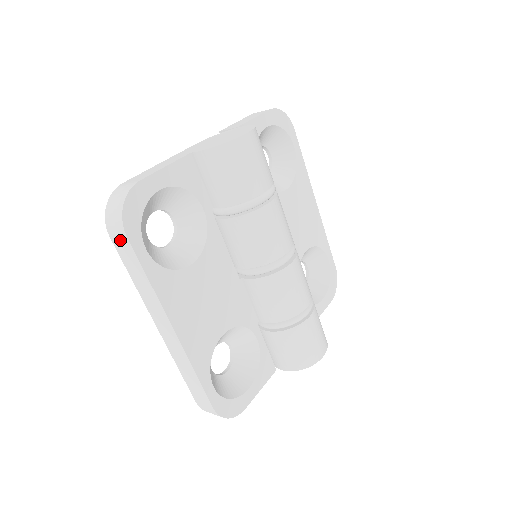
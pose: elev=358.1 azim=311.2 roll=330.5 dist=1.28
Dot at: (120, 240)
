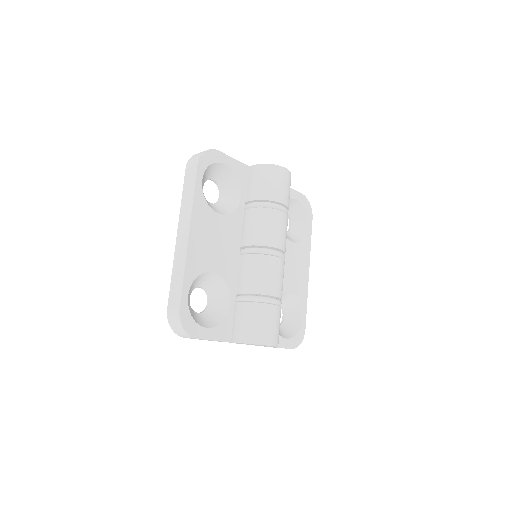
Dot at: (191, 169)
